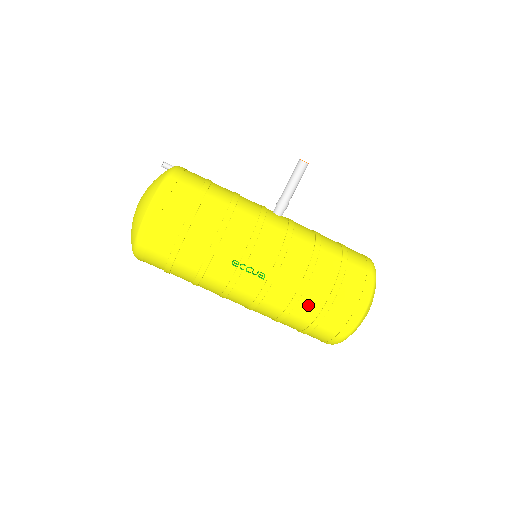
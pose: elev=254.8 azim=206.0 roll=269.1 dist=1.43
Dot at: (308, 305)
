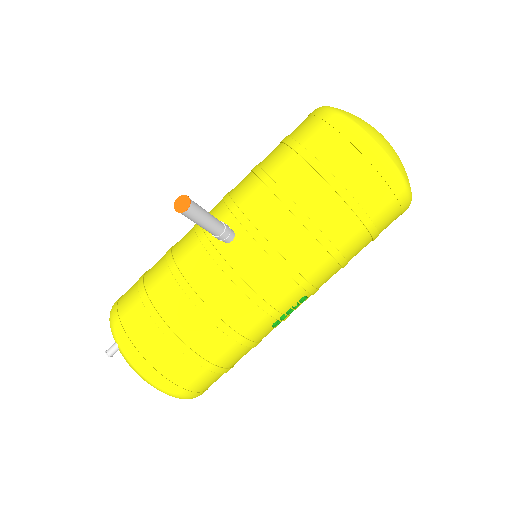
Dot at: (358, 252)
